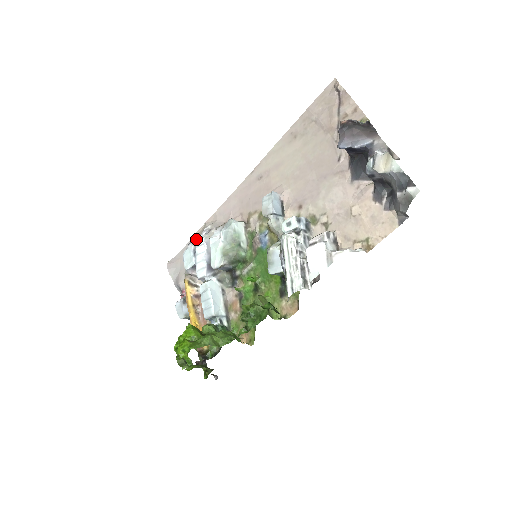
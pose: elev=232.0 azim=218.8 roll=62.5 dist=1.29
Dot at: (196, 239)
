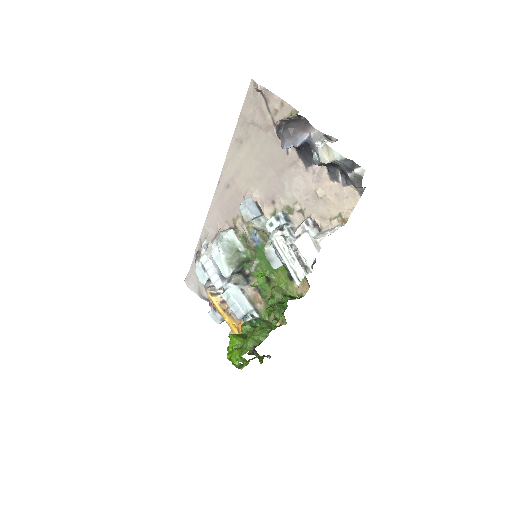
Dot at: (199, 255)
